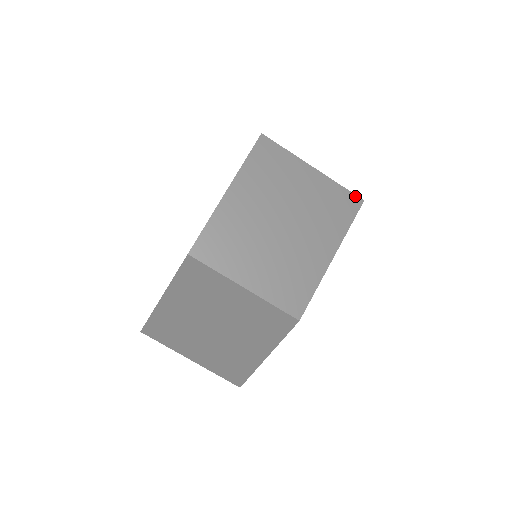
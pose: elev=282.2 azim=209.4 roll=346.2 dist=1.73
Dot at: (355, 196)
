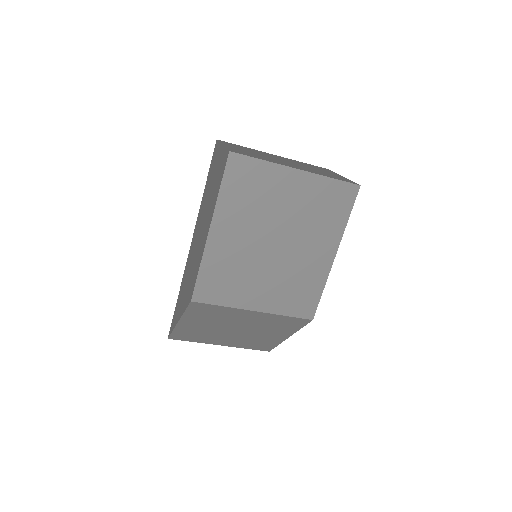
Dot at: (350, 184)
